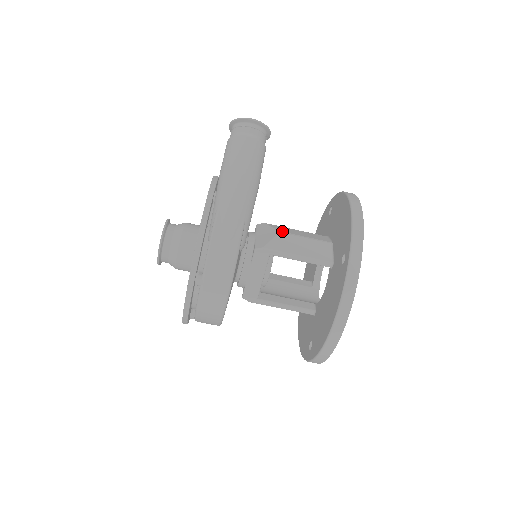
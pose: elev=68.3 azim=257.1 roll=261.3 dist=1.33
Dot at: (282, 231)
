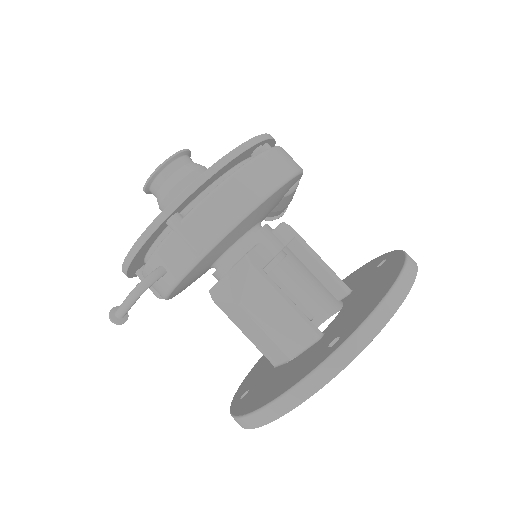
Dot at: occluded
